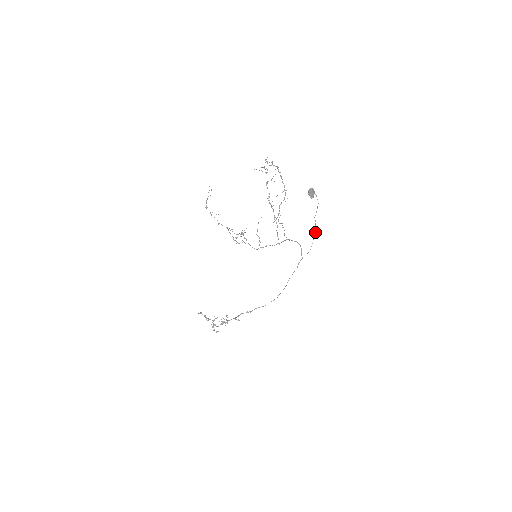
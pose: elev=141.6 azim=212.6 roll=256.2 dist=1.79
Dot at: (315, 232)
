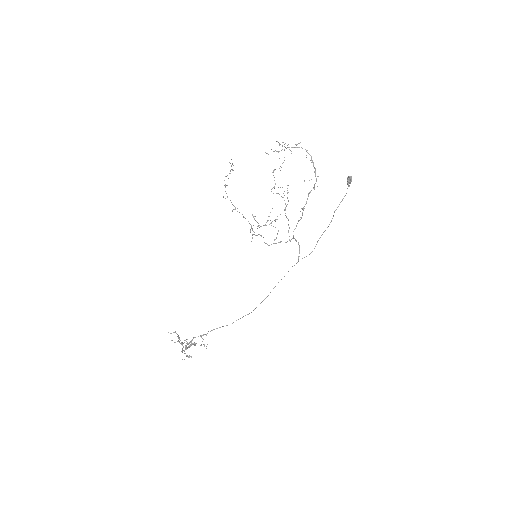
Dot at: occluded
